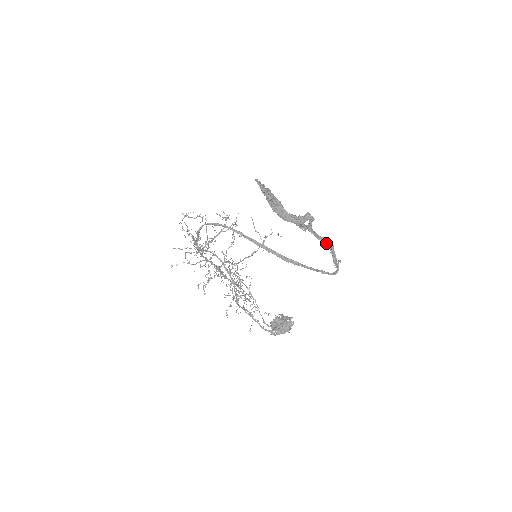
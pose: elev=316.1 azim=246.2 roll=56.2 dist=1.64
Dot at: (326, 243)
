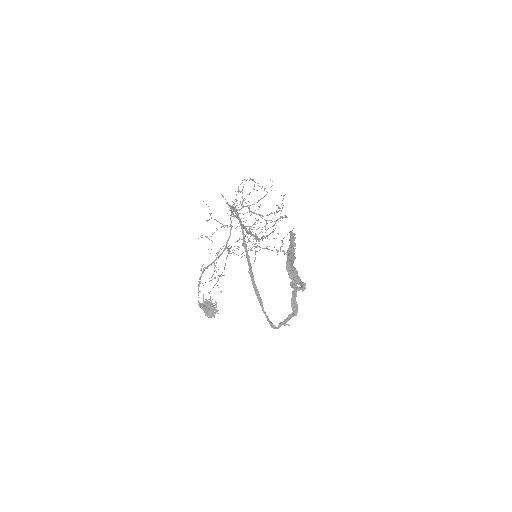
Dot at: (293, 309)
